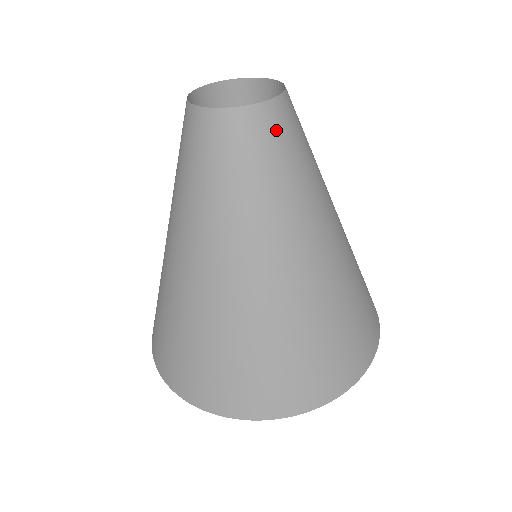
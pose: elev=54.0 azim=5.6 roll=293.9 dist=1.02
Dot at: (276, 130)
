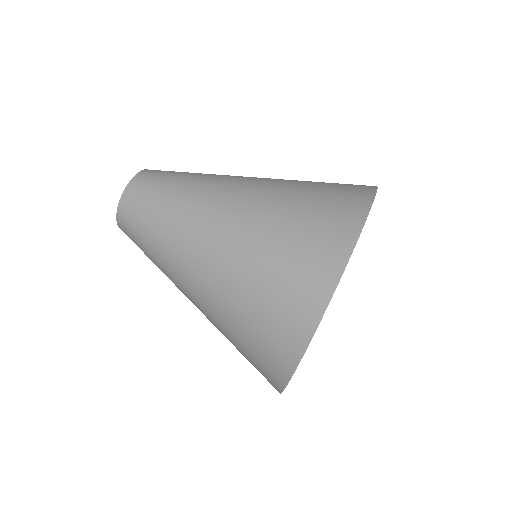
Dot at: (147, 182)
